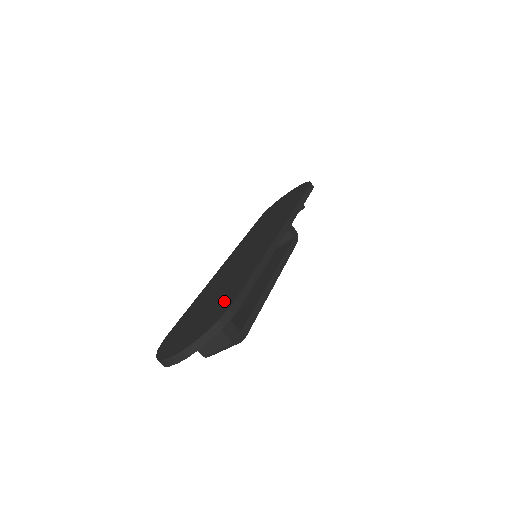
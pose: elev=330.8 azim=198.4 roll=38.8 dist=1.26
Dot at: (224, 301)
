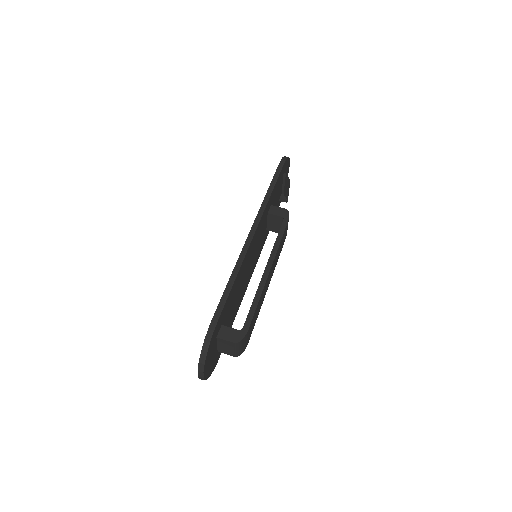
Dot at: occluded
